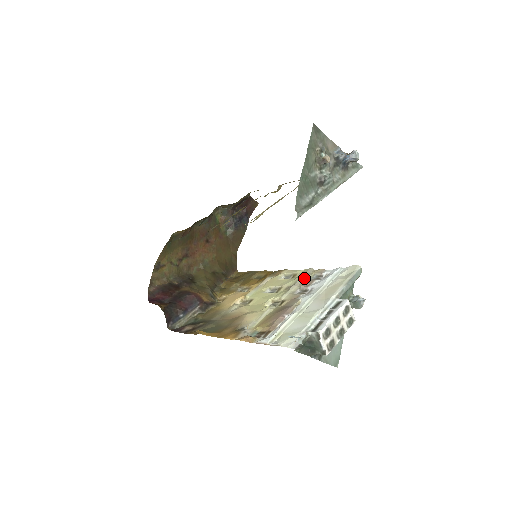
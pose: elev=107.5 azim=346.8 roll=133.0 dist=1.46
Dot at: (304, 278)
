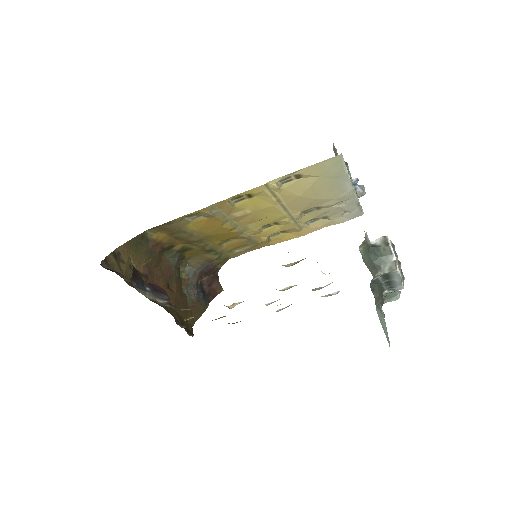
Dot at: occluded
